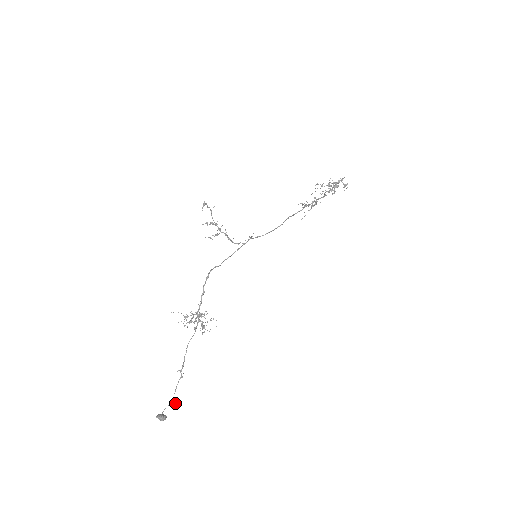
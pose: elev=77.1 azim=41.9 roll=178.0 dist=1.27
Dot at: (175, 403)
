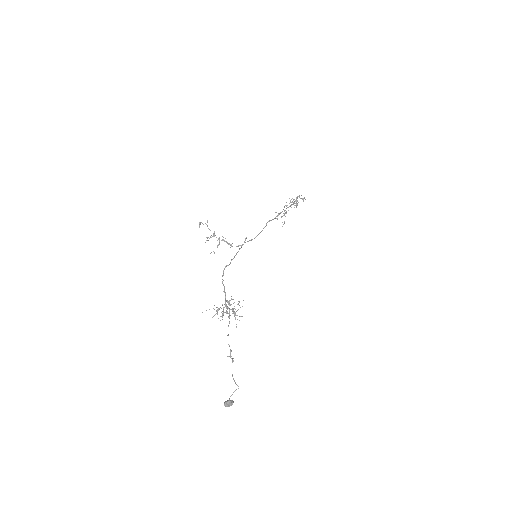
Dot at: (236, 384)
